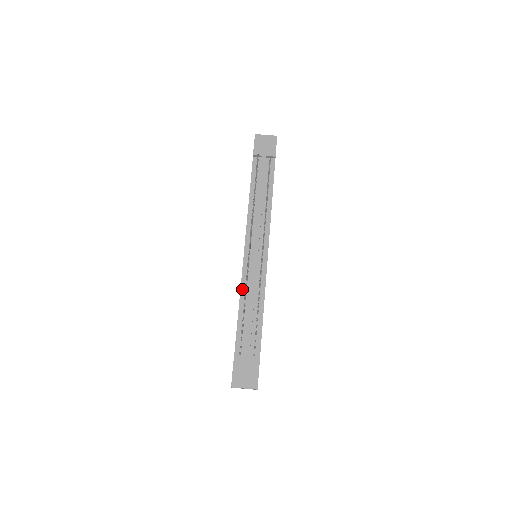
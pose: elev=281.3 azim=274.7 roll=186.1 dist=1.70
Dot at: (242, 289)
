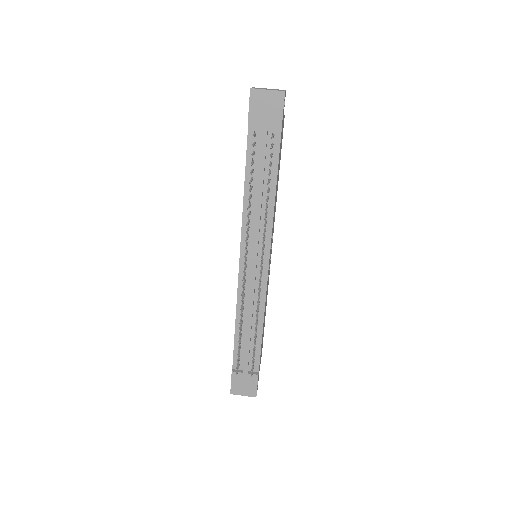
Dot at: (238, 305)
